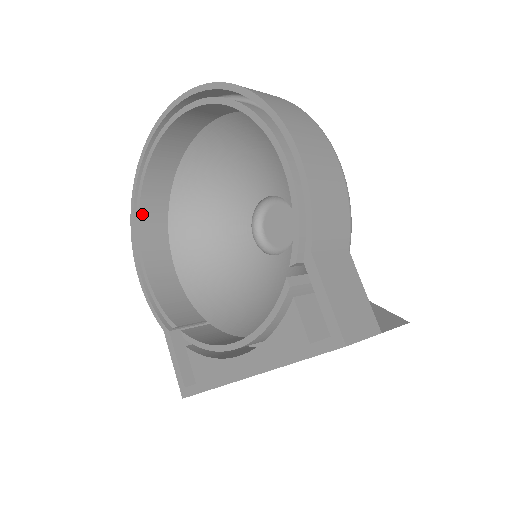
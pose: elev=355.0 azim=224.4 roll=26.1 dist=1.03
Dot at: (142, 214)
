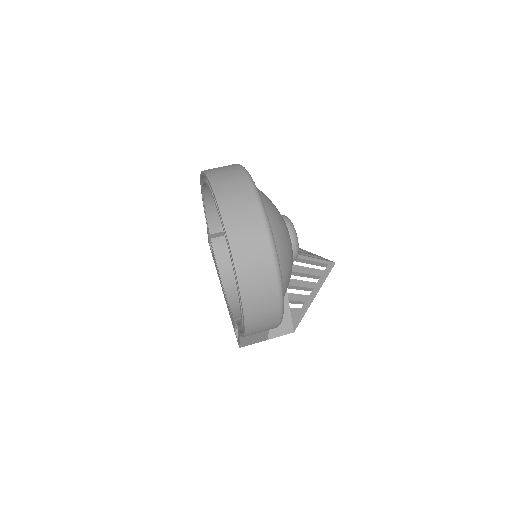
Dot at: occluded
